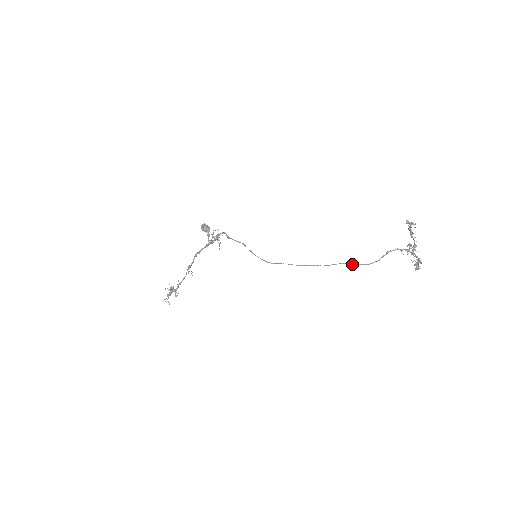
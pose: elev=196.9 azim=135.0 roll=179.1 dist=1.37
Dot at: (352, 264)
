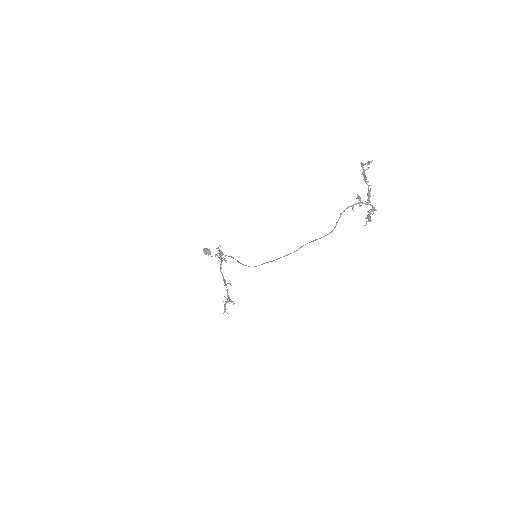
Dot at: (315, 240)
